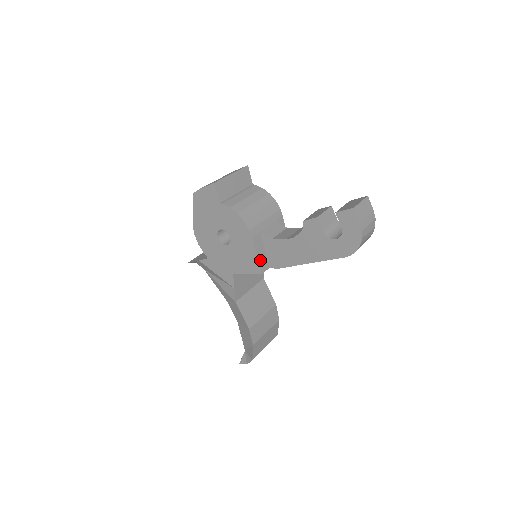
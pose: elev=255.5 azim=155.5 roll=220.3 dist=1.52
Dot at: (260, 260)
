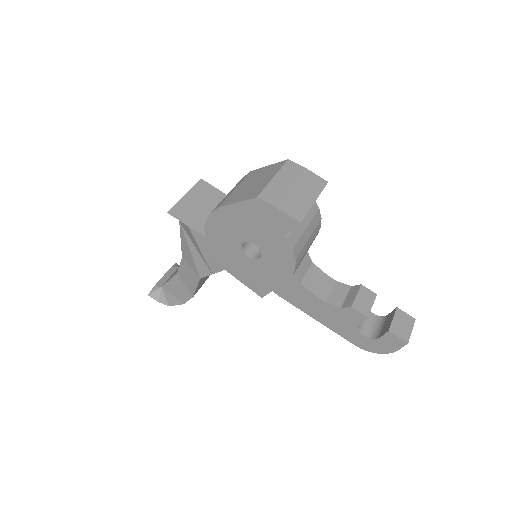
Dot at: (272, 289)
